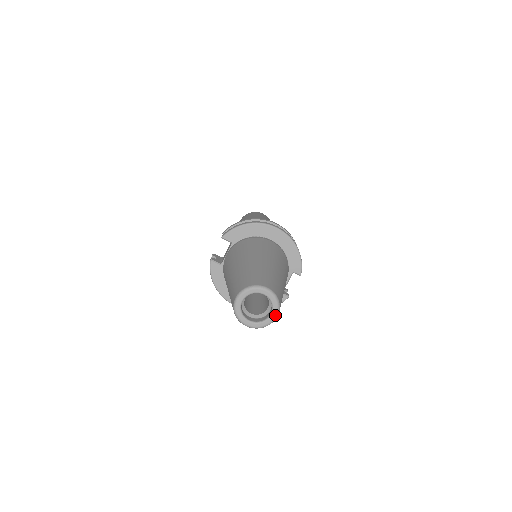
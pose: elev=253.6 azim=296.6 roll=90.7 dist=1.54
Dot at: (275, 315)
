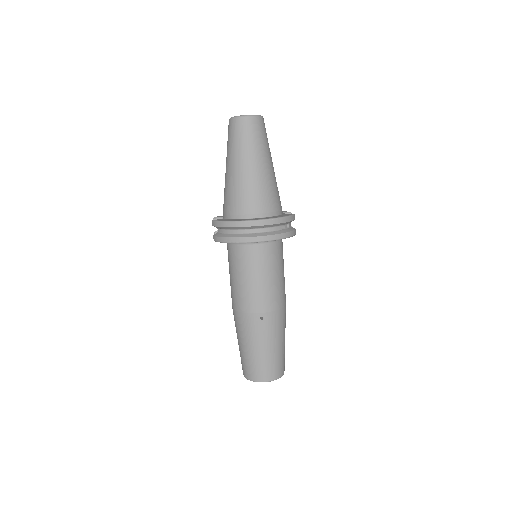
Dot at: occluded
